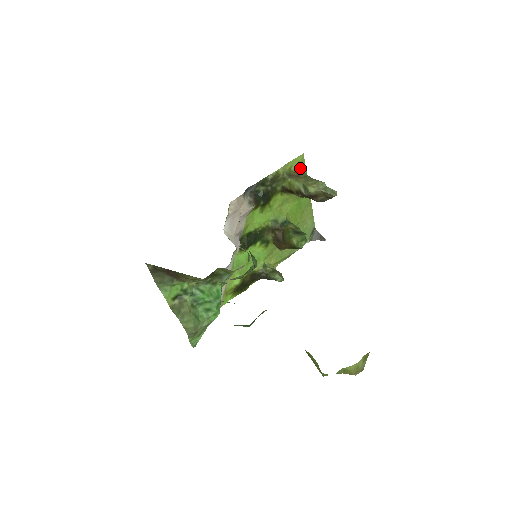
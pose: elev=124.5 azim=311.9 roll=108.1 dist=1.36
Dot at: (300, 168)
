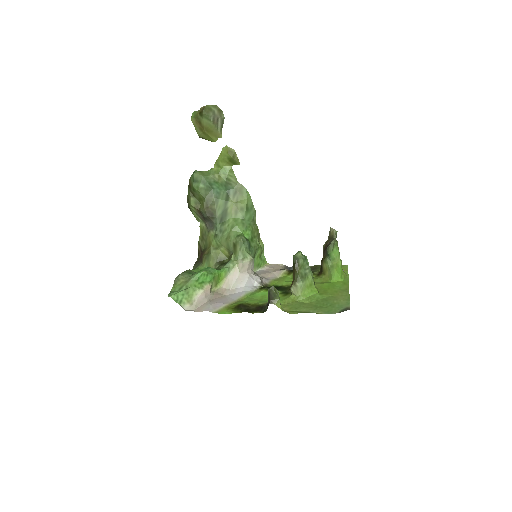
Dot at: occluded
